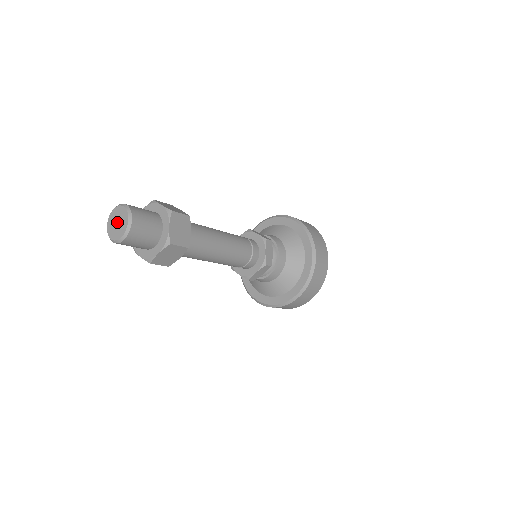
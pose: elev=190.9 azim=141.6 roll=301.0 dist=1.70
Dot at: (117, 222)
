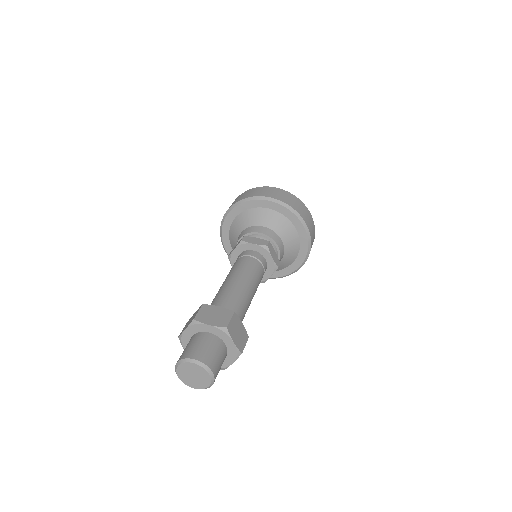
Dot at: (194, 376)
